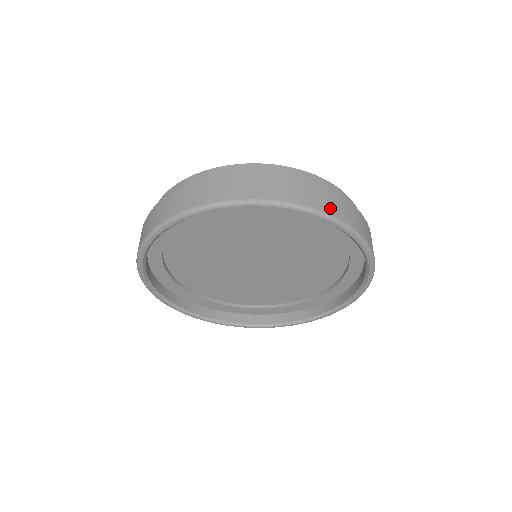
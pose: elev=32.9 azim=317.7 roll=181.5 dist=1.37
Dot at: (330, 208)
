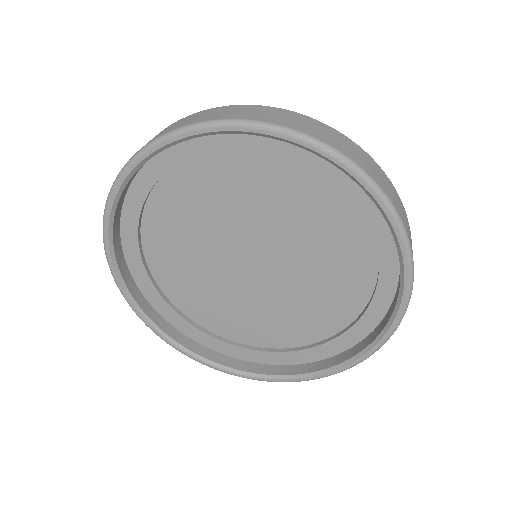
Dot at: (191, 121)
